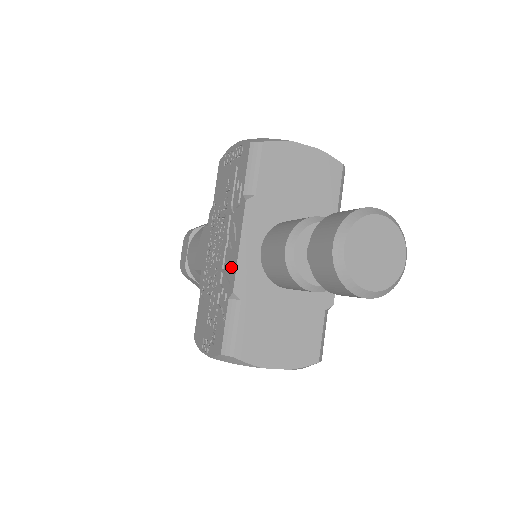
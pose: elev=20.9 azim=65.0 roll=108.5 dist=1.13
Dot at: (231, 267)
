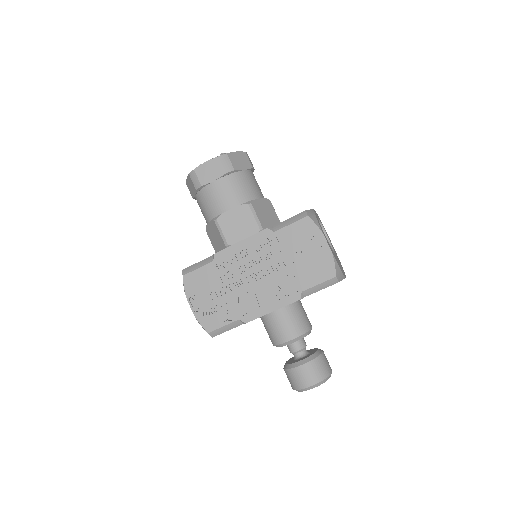
Dot at: (256, 309)
